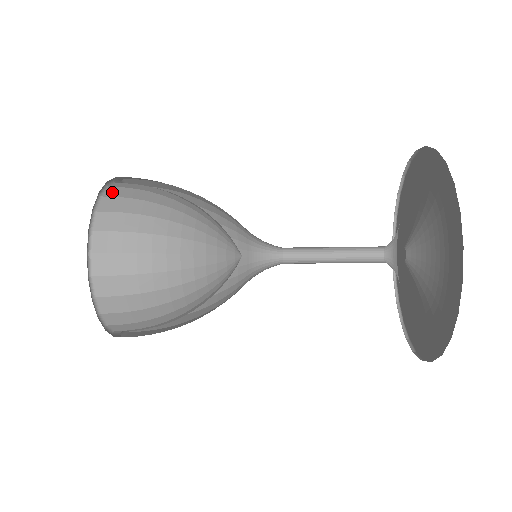
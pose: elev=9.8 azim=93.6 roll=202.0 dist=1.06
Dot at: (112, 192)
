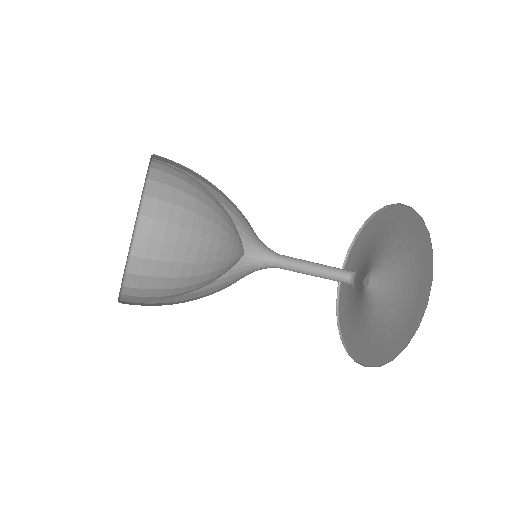
Dot at: (153, 189)
